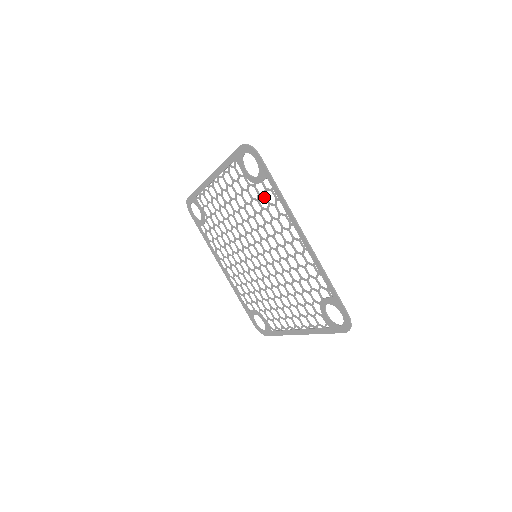
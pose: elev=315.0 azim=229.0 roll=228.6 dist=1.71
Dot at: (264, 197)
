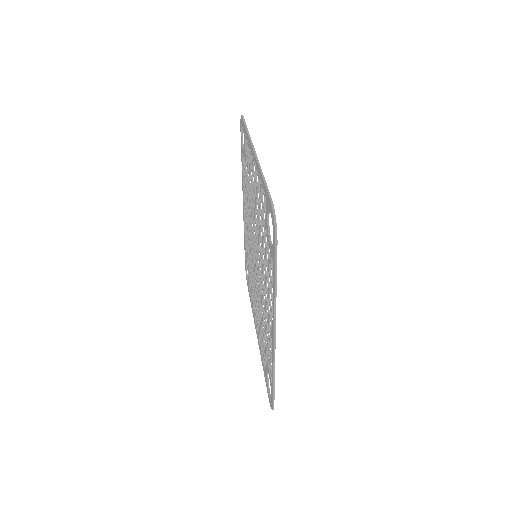
Dot at: (268, 261)
